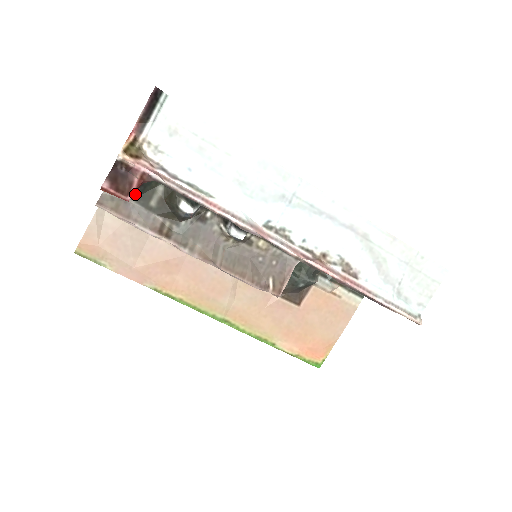
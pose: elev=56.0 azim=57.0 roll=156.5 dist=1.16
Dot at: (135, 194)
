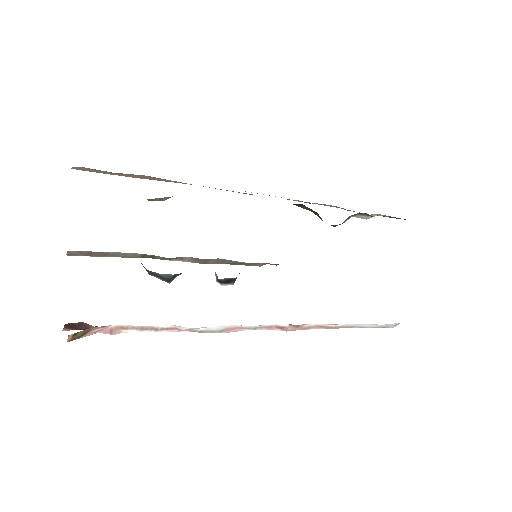
Dot at: occluded
